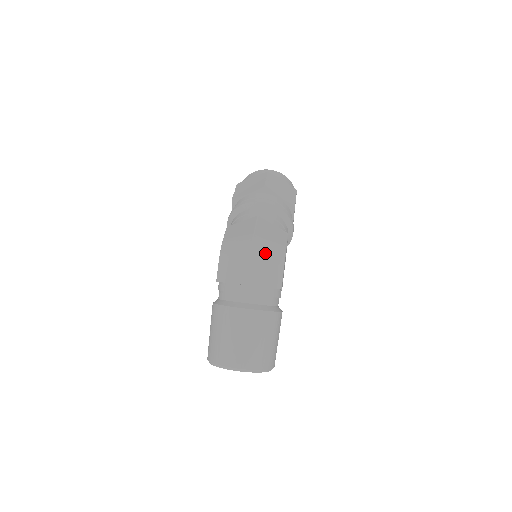
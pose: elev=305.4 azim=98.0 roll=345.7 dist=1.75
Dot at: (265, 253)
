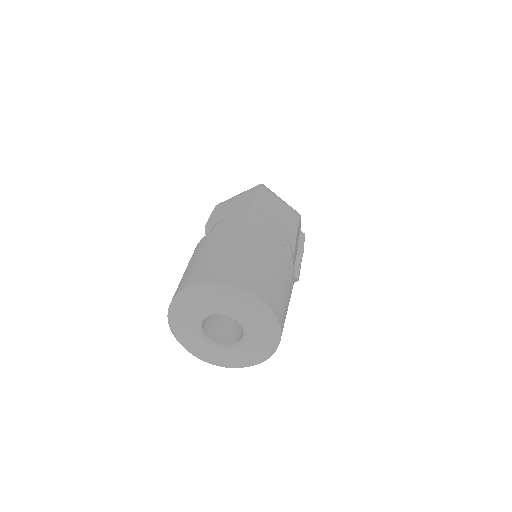
Dot at: (276, 198)
